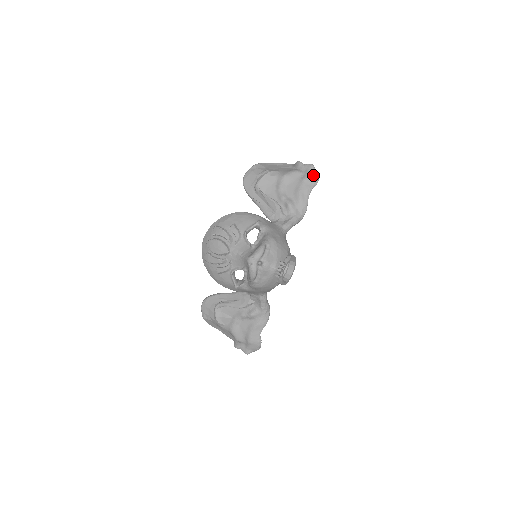
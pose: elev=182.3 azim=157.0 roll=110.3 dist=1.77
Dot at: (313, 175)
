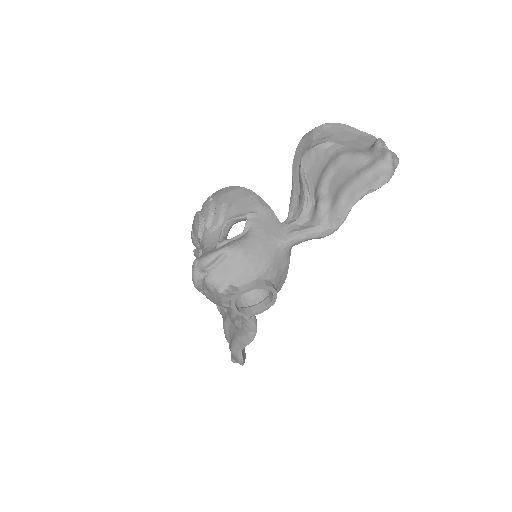
Dot at: (379, 171)
